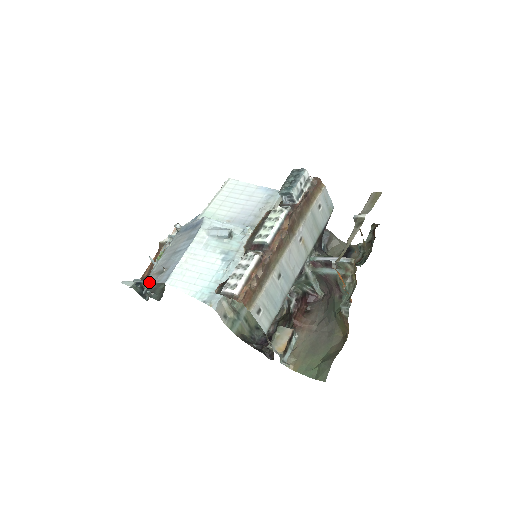
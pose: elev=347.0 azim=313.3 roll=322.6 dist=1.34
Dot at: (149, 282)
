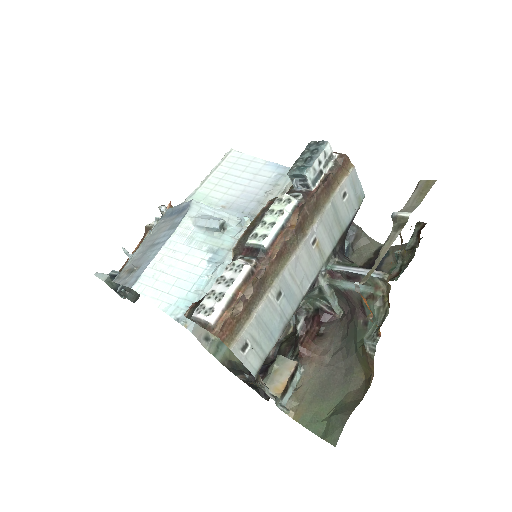
Dot at: (117, 282)
